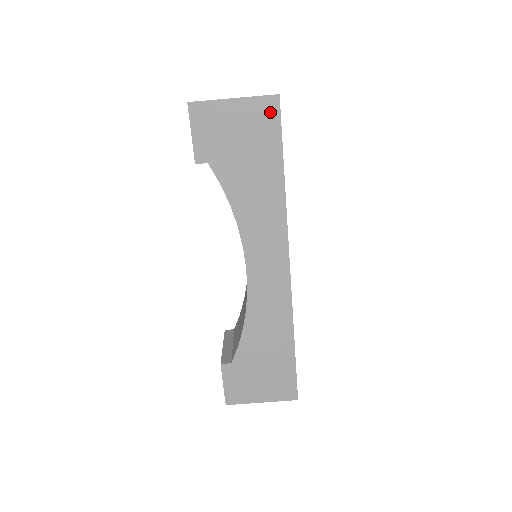
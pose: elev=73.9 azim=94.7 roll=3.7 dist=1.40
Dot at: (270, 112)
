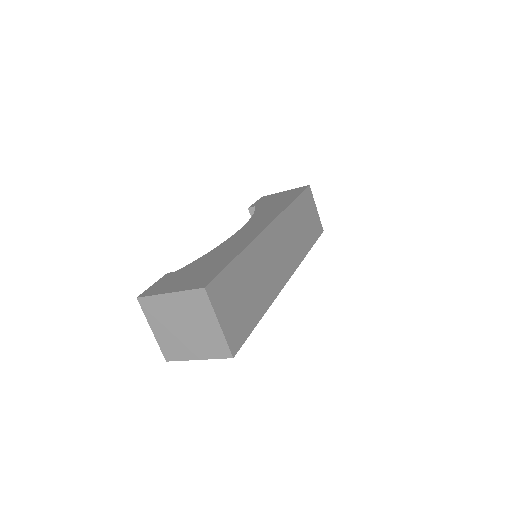
Dot at: occluded
